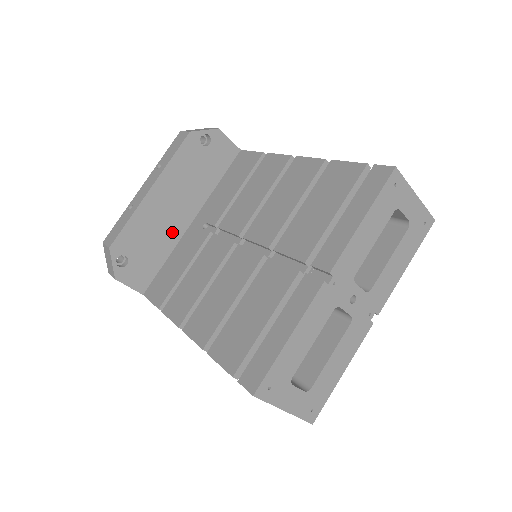
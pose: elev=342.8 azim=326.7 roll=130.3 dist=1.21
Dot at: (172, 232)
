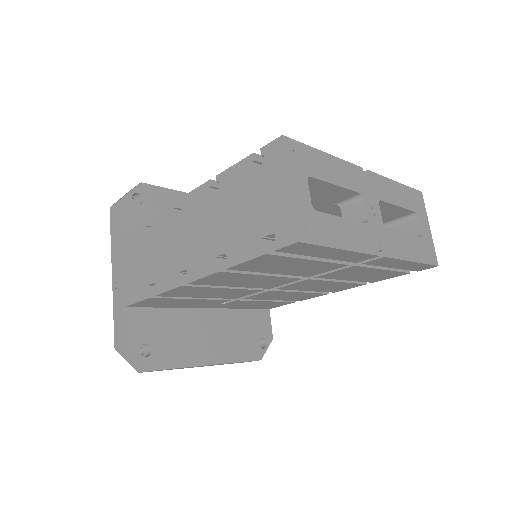
Dot at: occluded
